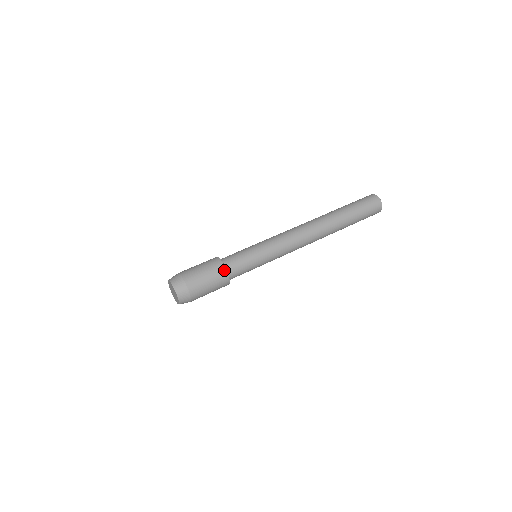
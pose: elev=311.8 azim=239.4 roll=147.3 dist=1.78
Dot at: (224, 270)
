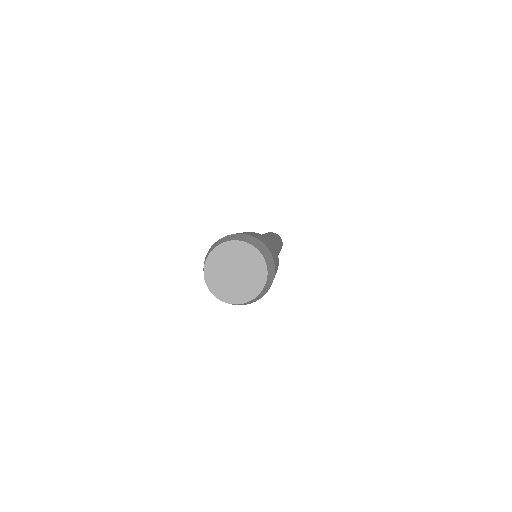
Dot at: occluded
